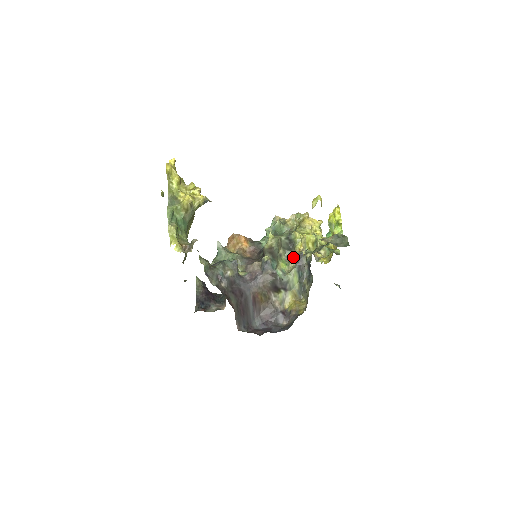
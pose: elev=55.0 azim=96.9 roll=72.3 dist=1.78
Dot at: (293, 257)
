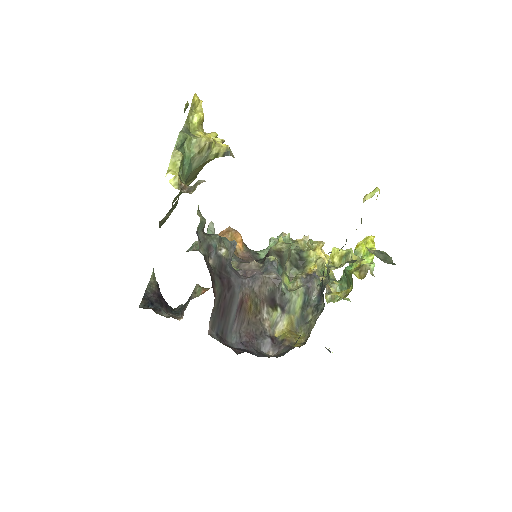
Dot at: (302, 275)
